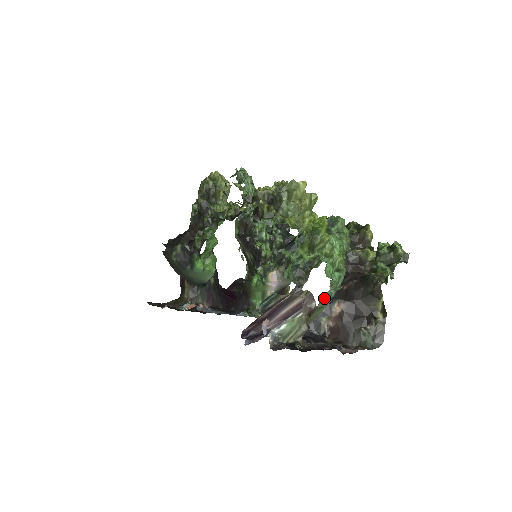
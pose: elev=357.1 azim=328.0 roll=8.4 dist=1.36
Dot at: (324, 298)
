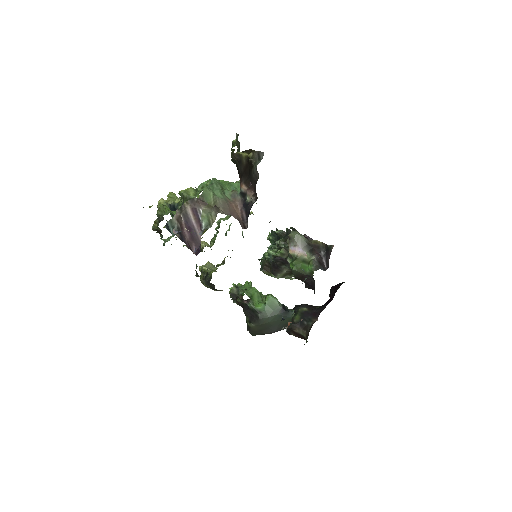
Dot at: (216, 195)
